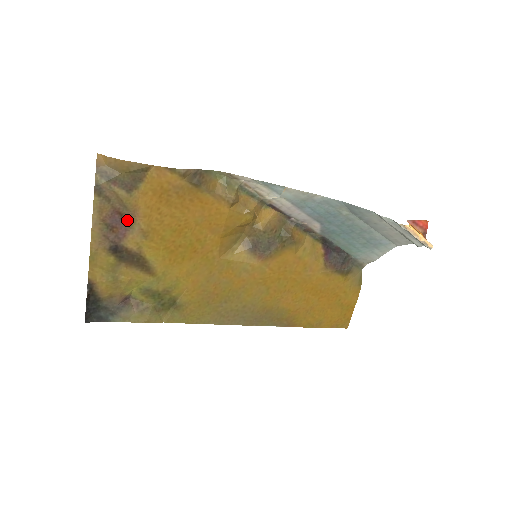
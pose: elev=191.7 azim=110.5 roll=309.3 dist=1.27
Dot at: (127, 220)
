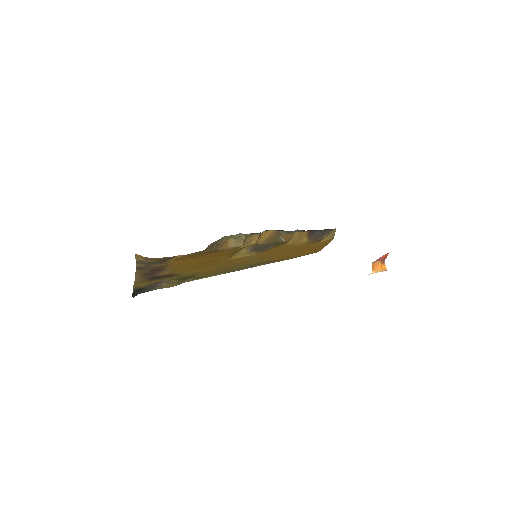
Dot at: (160, 269)
